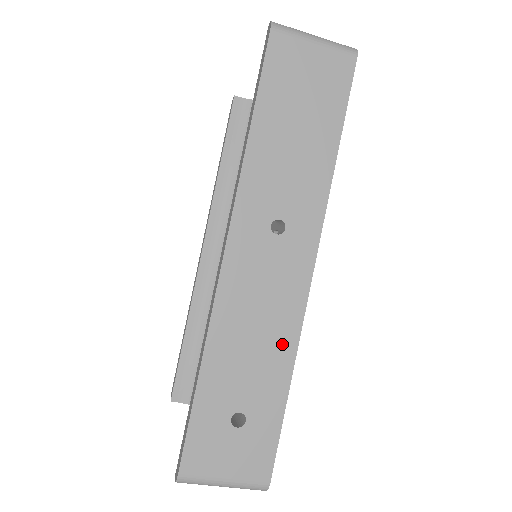
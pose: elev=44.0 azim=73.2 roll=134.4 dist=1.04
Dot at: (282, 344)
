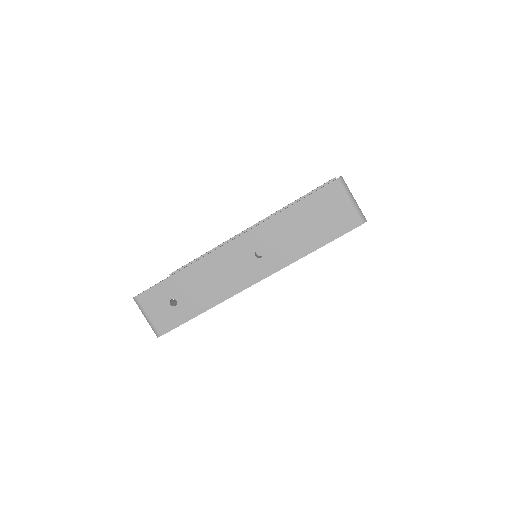
Dot at: (216, 296)
